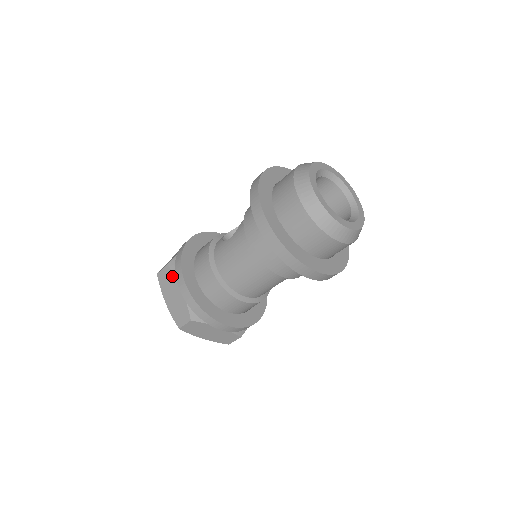
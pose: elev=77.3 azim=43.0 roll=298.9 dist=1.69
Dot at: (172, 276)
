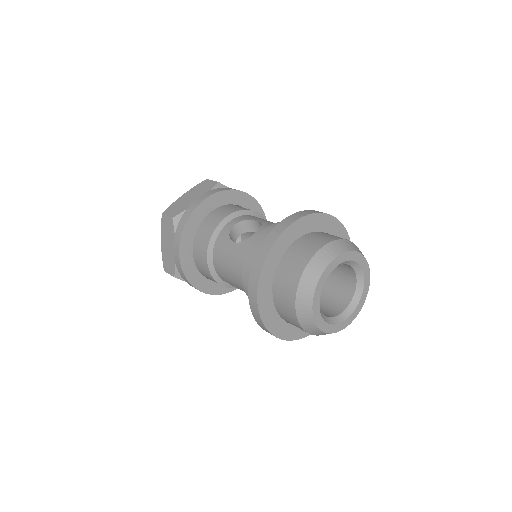
Dot at: (172, 231)
